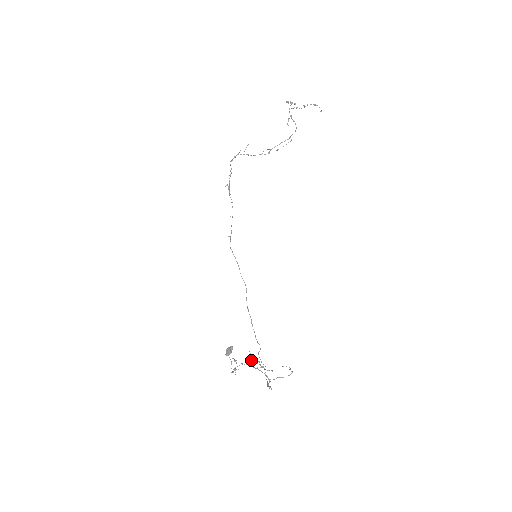
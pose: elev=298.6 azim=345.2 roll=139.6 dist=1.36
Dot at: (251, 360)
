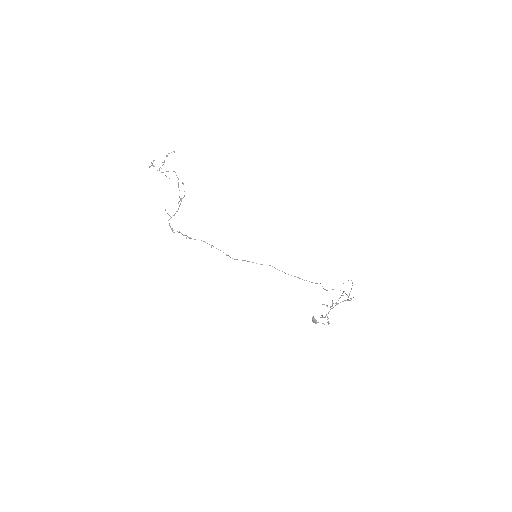
Dot at: occluded
